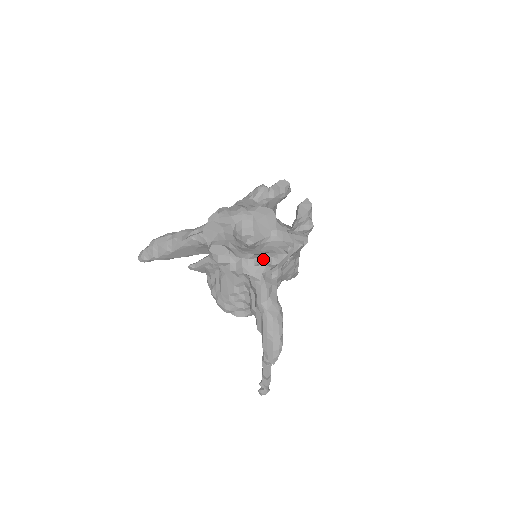
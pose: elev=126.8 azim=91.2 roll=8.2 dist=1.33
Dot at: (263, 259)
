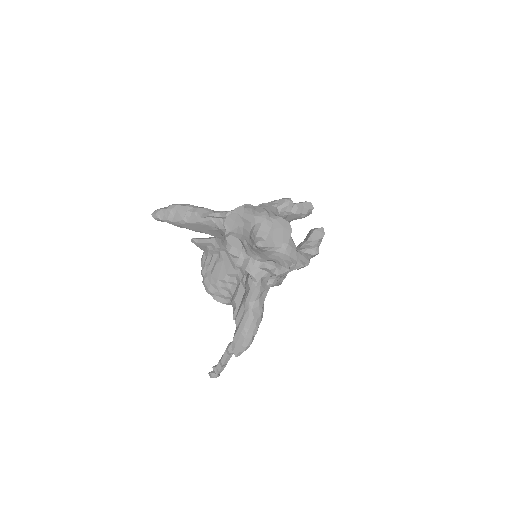
Dot at: (268, 266)
